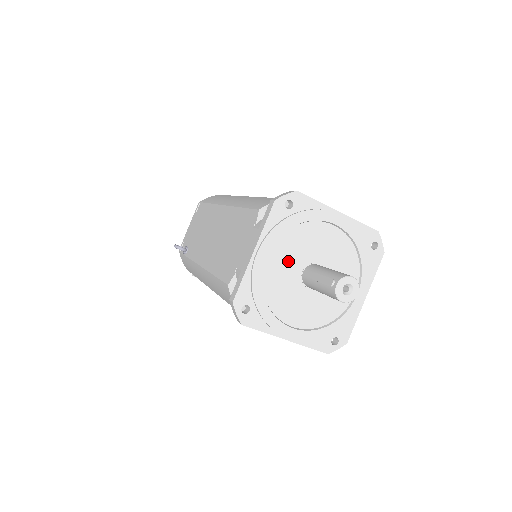
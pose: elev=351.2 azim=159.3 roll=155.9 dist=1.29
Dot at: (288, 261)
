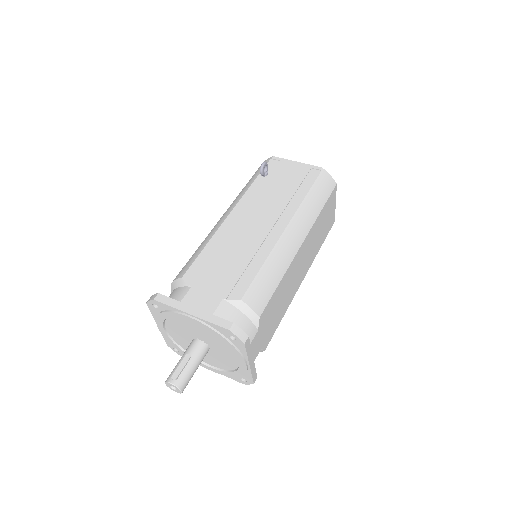
Dot at: (199, 332)
